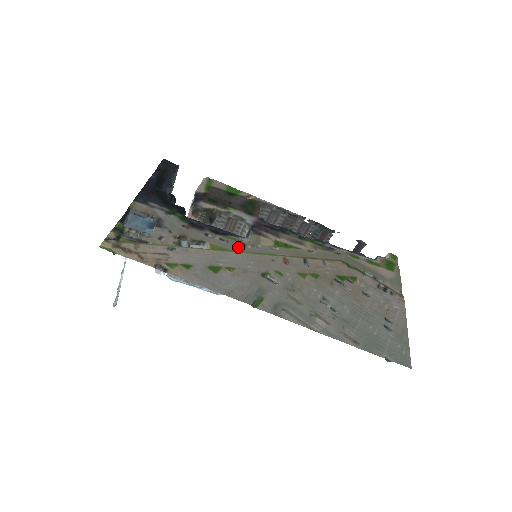
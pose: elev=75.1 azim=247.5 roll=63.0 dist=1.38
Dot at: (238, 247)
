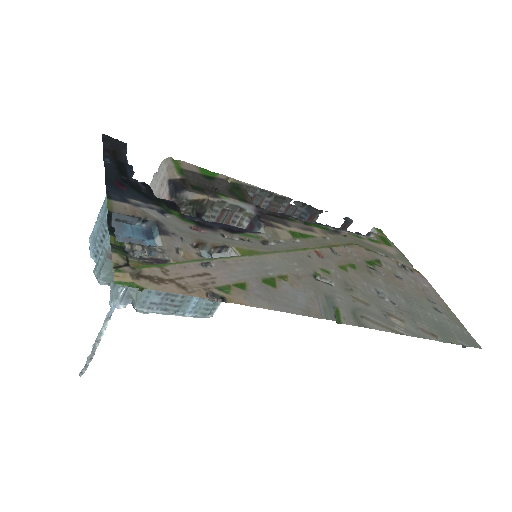
Dot at: (265, 246)
